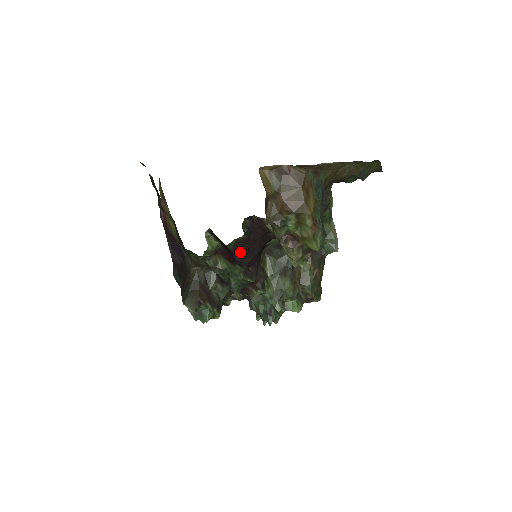
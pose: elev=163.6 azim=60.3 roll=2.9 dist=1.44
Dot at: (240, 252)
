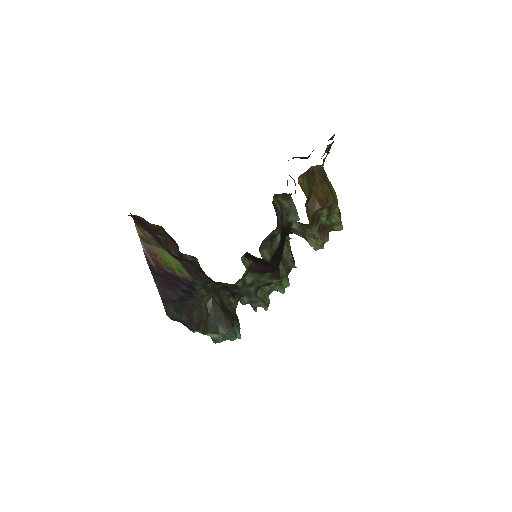
Dot at: (274, 261)
